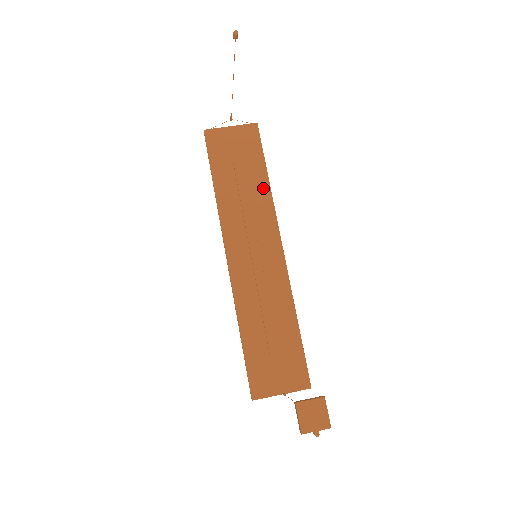
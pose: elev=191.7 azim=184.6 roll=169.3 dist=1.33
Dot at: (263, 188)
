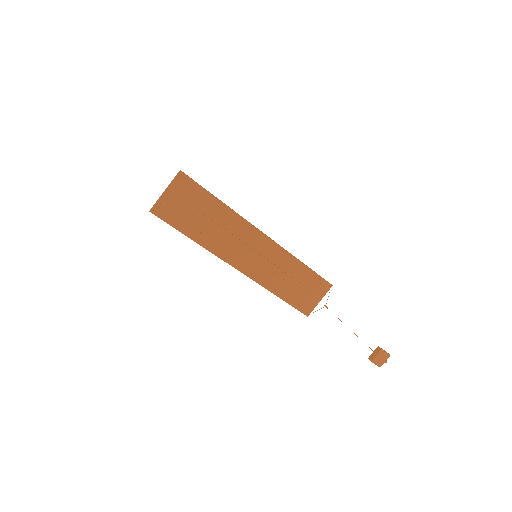
Dot at: (225, 212)
